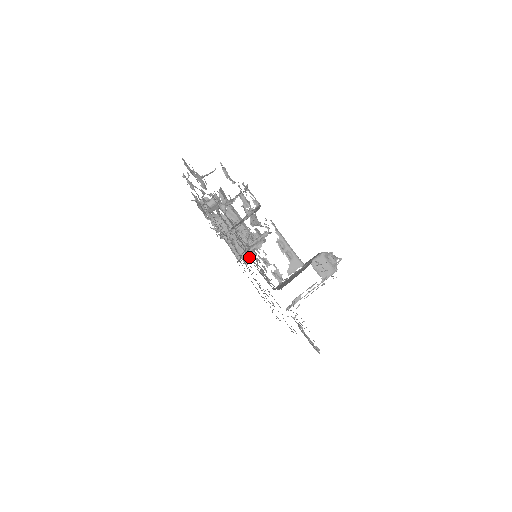
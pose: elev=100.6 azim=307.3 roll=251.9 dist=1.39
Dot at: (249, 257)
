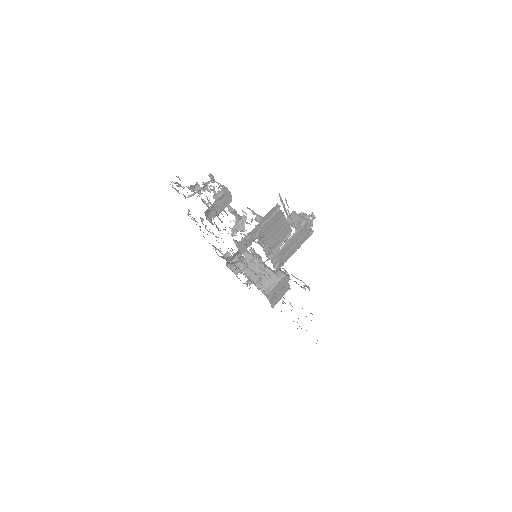
Dot at: occluded
